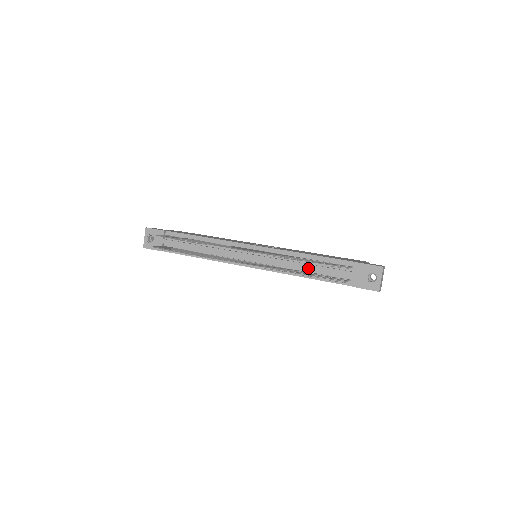
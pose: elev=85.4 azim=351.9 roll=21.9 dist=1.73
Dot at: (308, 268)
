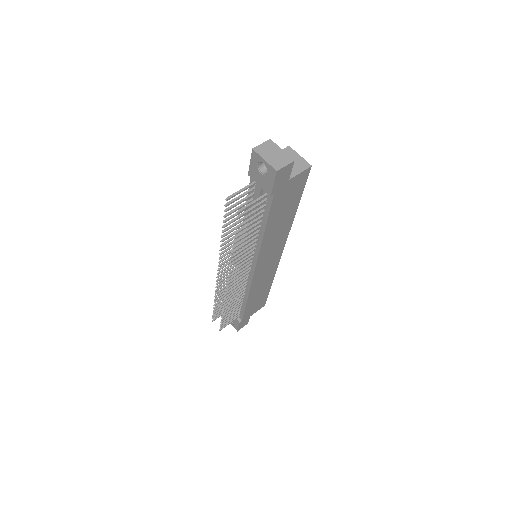
Dot at: occluded
